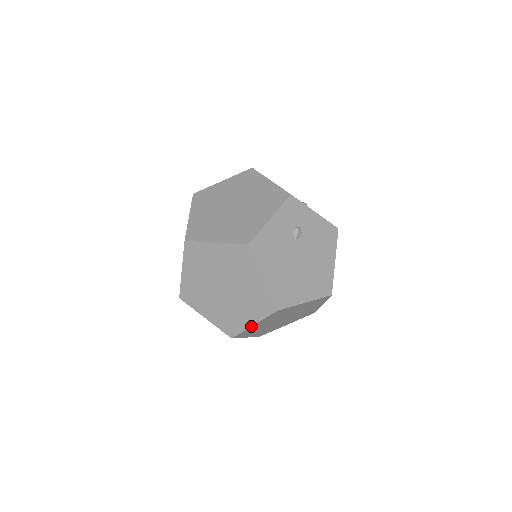
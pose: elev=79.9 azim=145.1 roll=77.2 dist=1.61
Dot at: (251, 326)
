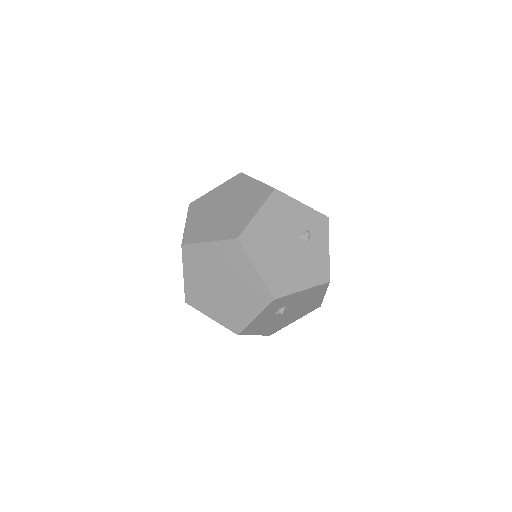
Dot at: (206, 242)
